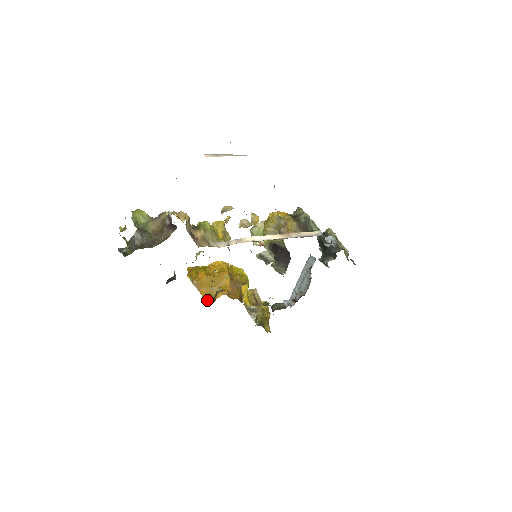
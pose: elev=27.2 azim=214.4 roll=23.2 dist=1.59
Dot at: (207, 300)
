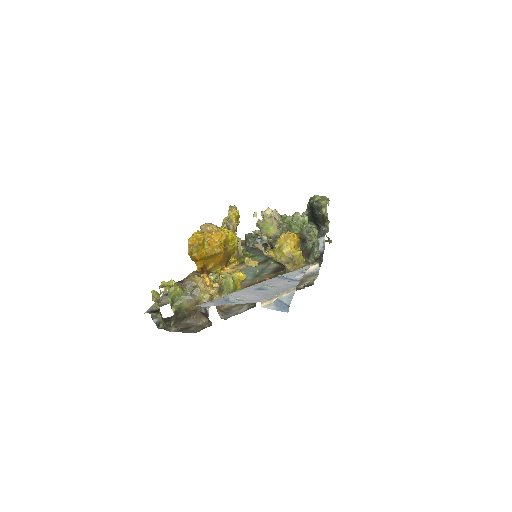
Dot at: (201, 273)
